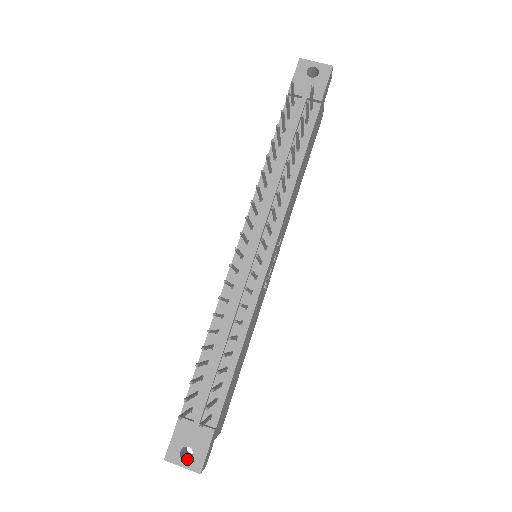
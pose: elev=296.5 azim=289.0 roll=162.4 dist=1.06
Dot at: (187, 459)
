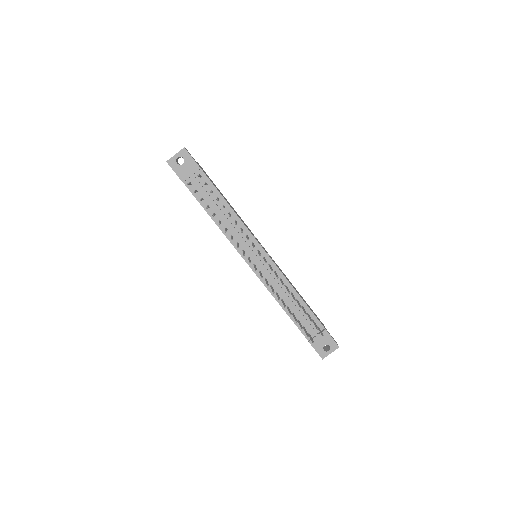
Dot at: (329, 349)
